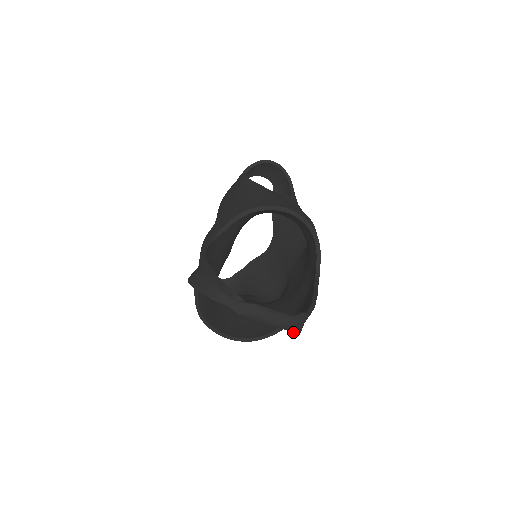
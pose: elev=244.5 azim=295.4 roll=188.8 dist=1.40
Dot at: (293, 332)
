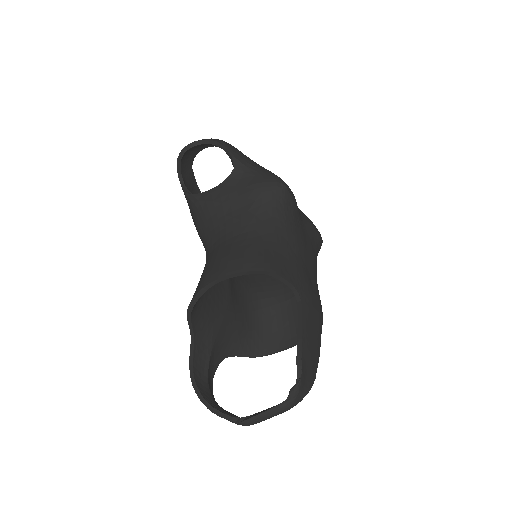
Dot at: (300, 401)
